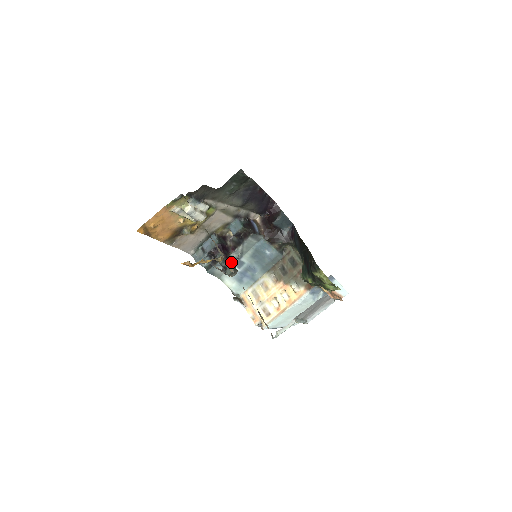
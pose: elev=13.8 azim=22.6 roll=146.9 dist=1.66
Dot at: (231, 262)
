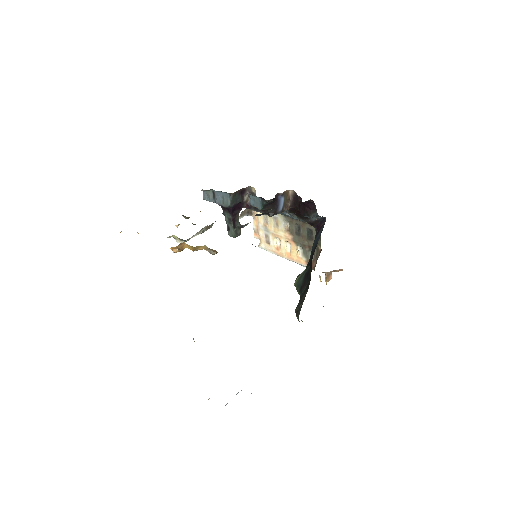
Dot at: (237, 225)
